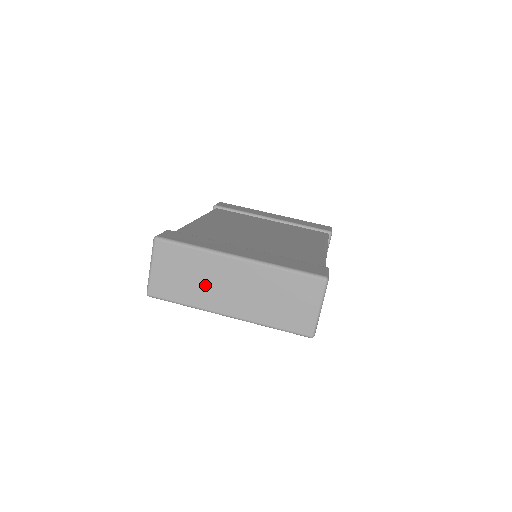
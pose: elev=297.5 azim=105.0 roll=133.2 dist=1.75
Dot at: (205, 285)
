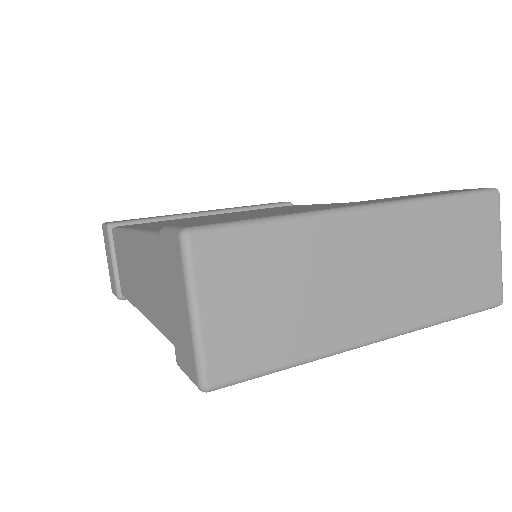
Dot at: (325, 296)
